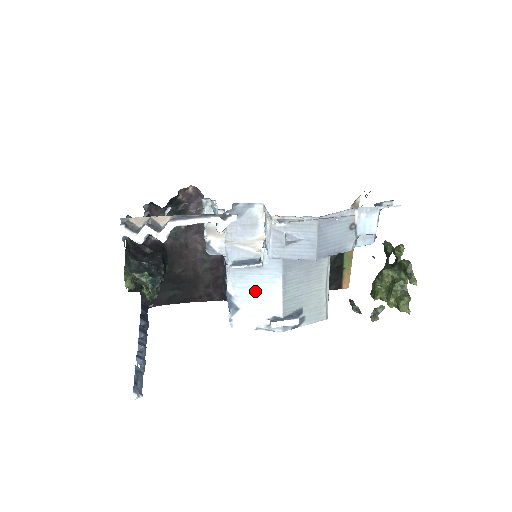
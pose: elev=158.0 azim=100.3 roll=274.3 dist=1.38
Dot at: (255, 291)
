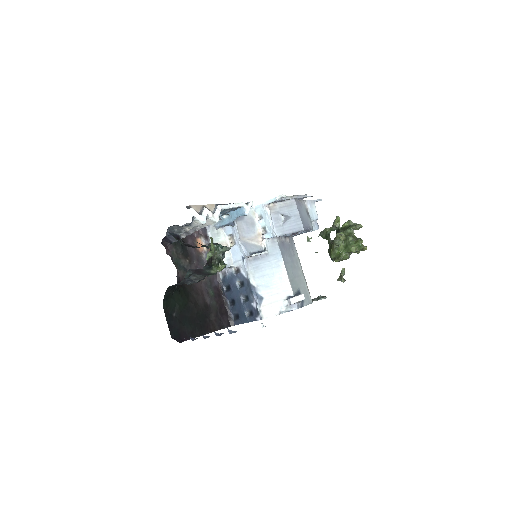
Dot at: (269, 277)
